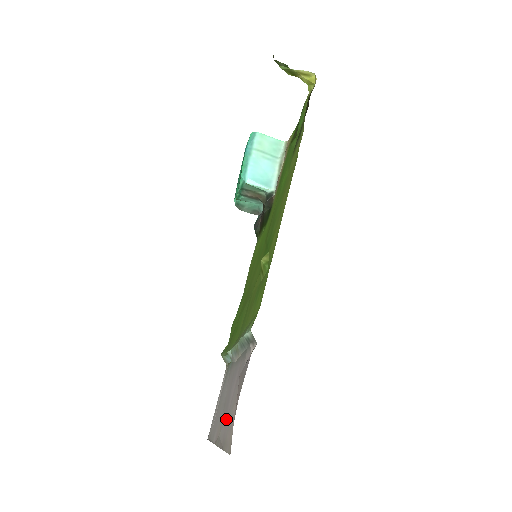
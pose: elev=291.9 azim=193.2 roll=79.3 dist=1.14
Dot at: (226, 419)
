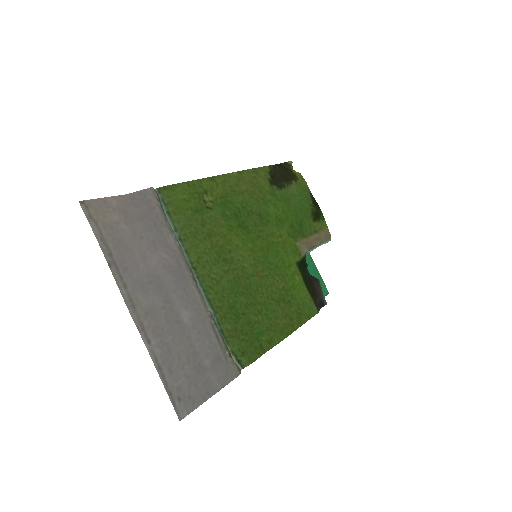
Dot at: (135, 269)
